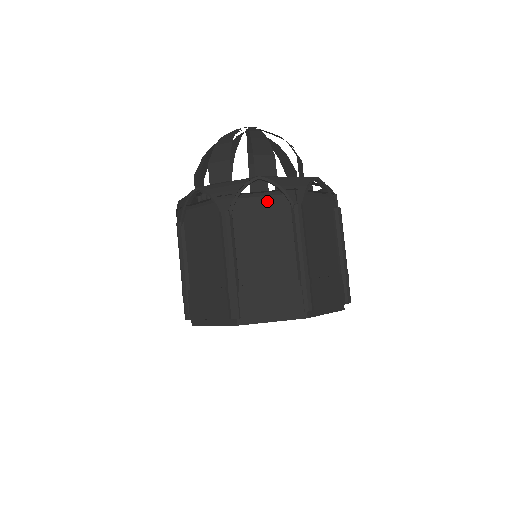
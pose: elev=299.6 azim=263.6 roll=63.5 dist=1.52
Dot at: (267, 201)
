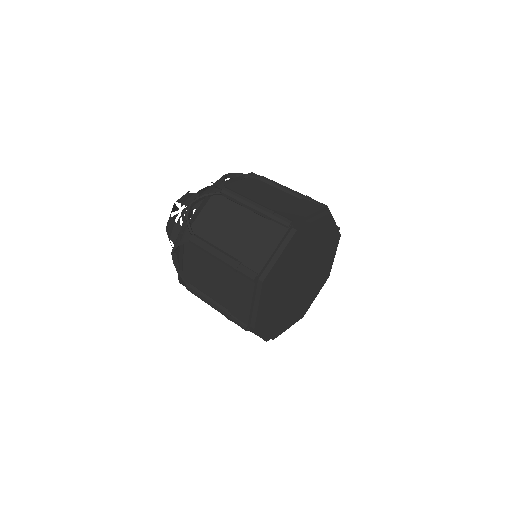
Dot at: (243, 181)
